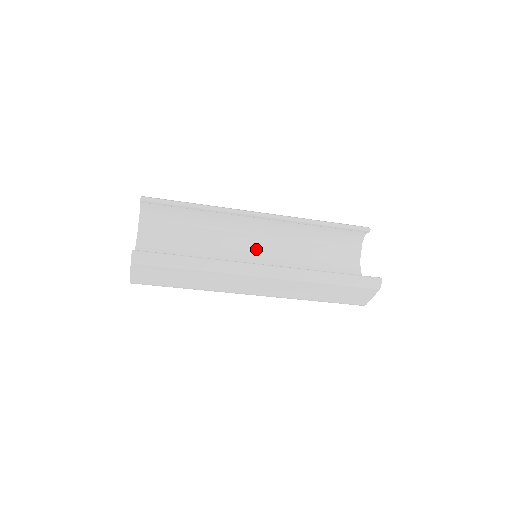
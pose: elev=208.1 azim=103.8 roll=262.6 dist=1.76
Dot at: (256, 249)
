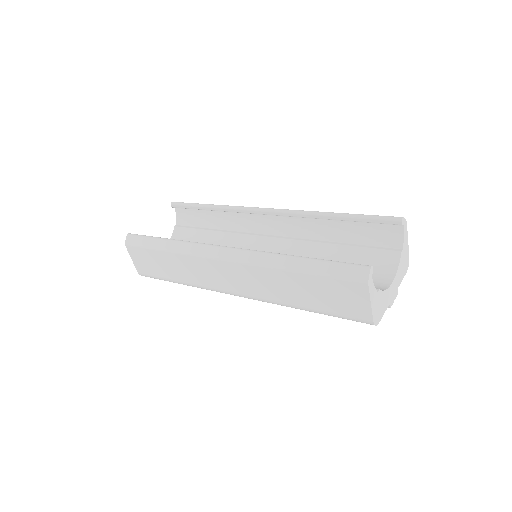
Dot at: occluded
